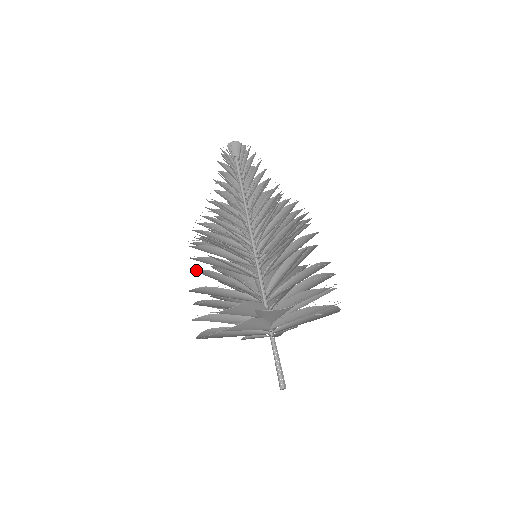
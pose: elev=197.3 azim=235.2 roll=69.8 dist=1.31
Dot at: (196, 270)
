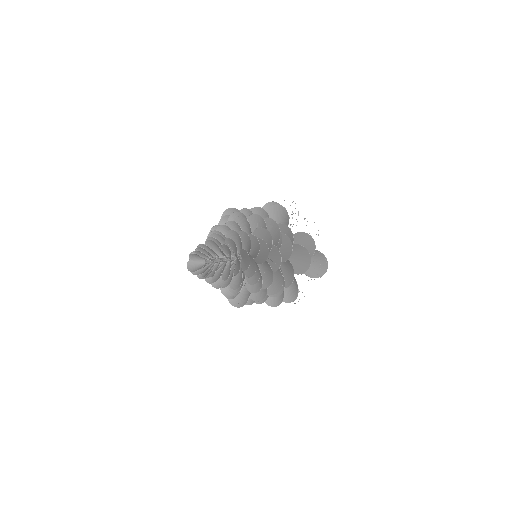
Dot at: occluded
